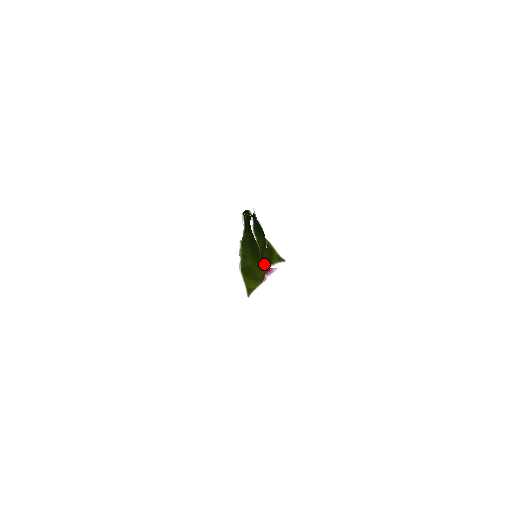
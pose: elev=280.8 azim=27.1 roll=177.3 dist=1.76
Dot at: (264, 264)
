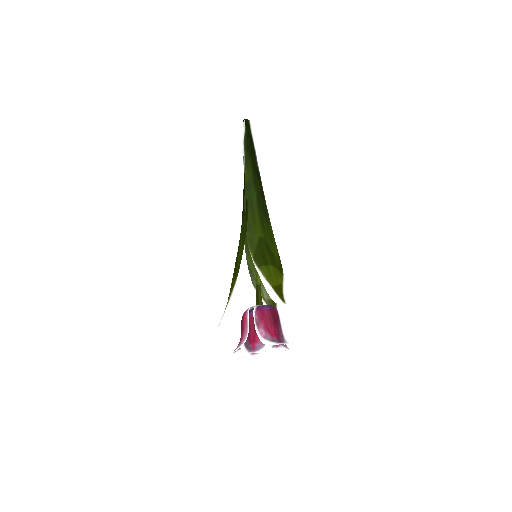
Dot at: (246, 226)
